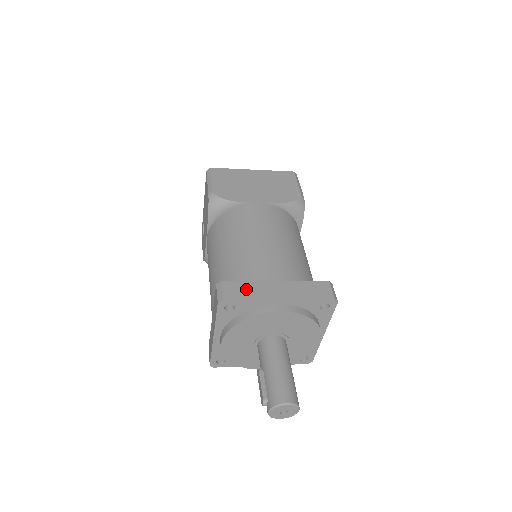
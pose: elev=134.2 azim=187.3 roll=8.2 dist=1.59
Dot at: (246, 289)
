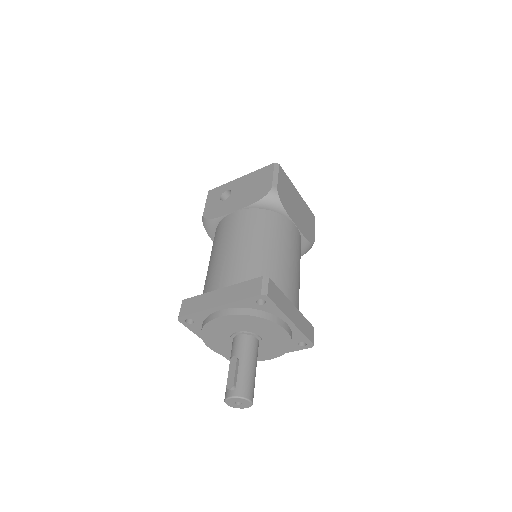
Dot at: (279, 297)
